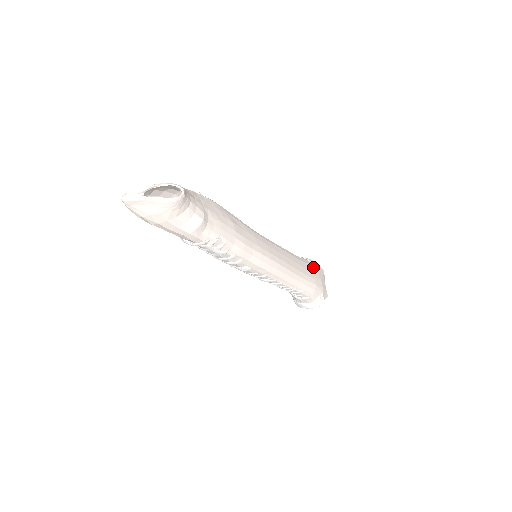
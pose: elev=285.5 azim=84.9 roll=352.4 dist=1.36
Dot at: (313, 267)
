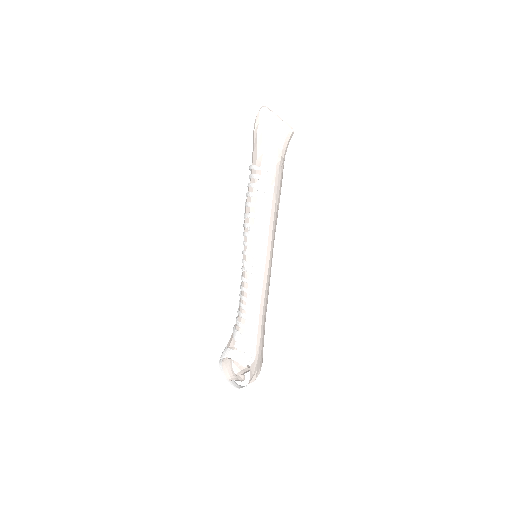
Dot at: occluded
